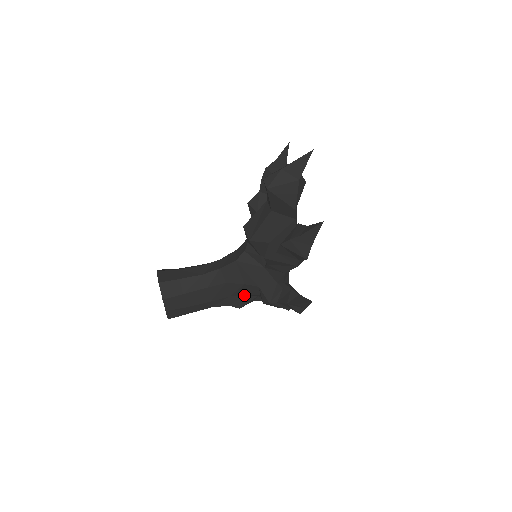
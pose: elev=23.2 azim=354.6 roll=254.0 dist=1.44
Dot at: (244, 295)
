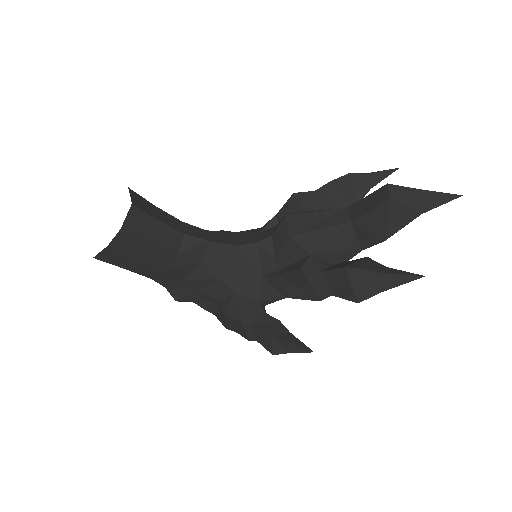
Dot at: (199, 289)
